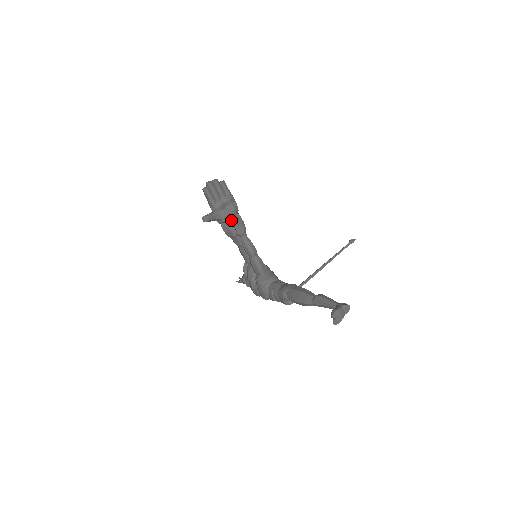
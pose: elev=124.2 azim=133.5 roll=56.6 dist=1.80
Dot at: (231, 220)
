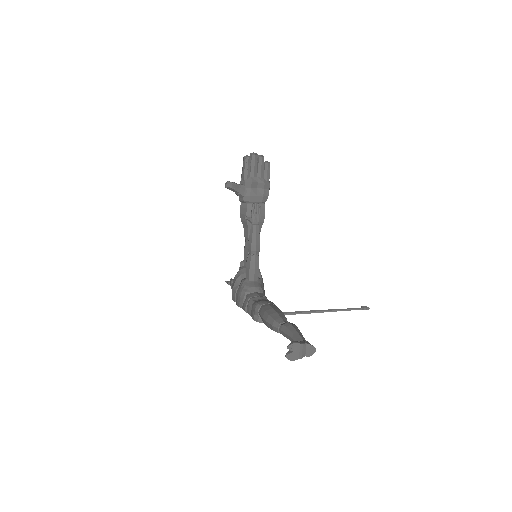
Dot at: occluded
